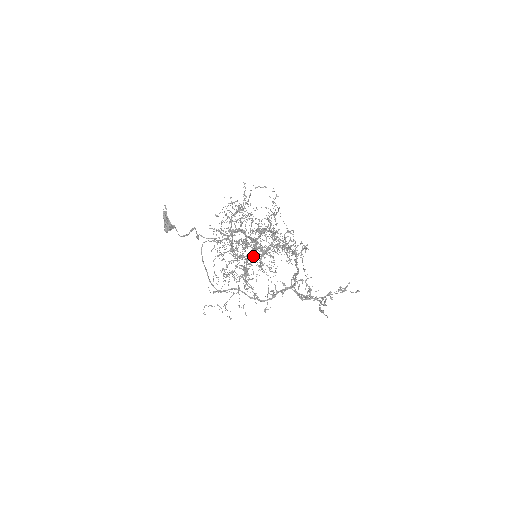
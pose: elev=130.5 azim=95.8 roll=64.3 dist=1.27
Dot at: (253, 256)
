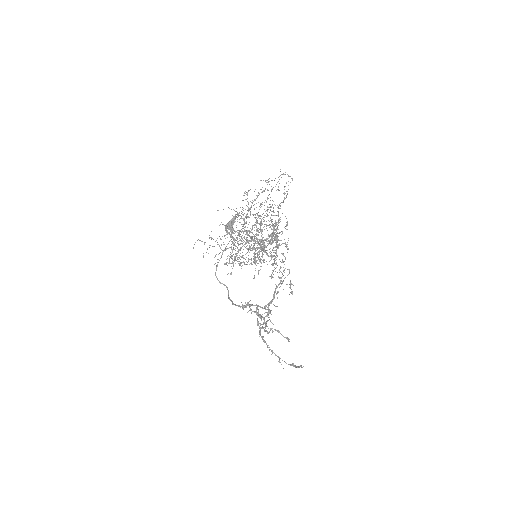
Dot at: (252, 232)
